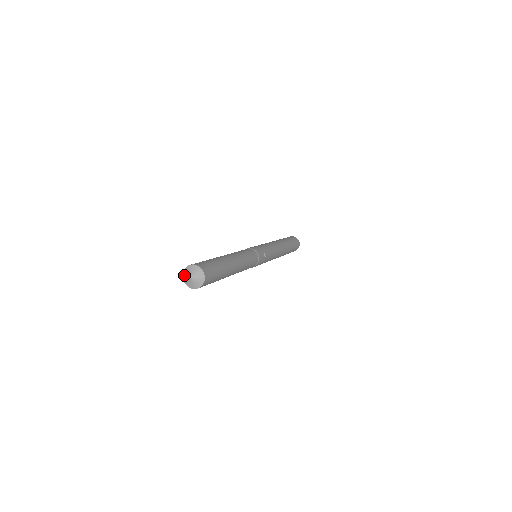
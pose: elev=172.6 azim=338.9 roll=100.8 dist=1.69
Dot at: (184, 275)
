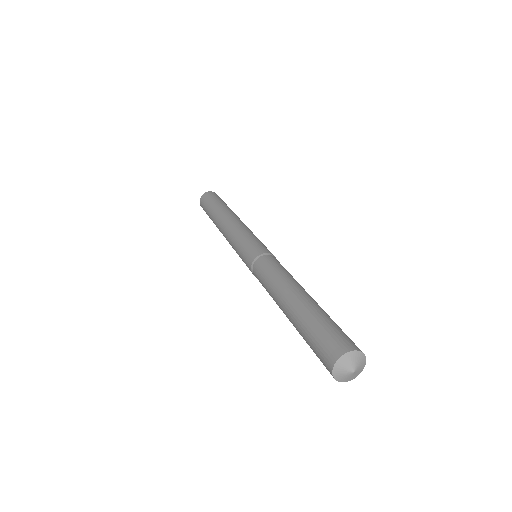
Dot at: (342, 361)
